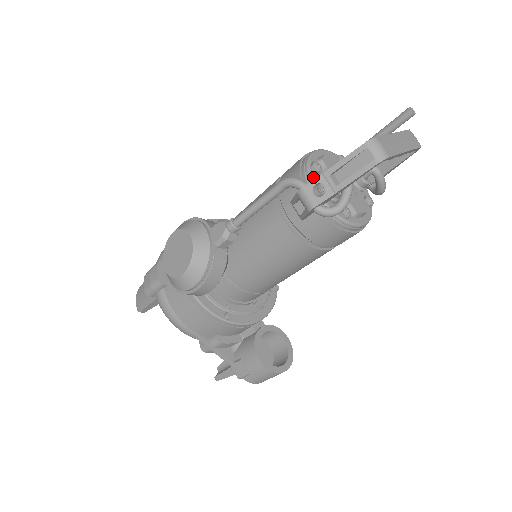
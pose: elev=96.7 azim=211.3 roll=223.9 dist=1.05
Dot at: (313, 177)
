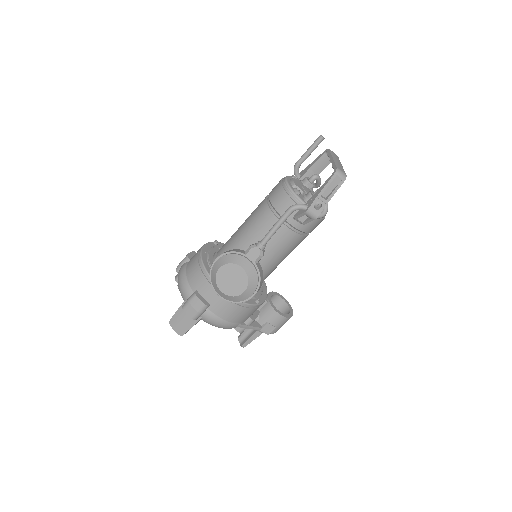
Dot at: (301, 198)
